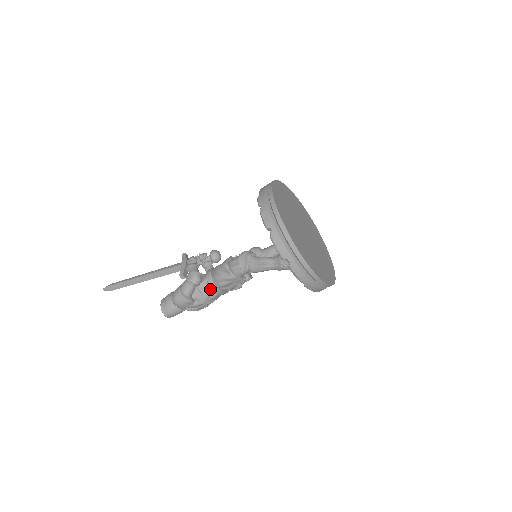
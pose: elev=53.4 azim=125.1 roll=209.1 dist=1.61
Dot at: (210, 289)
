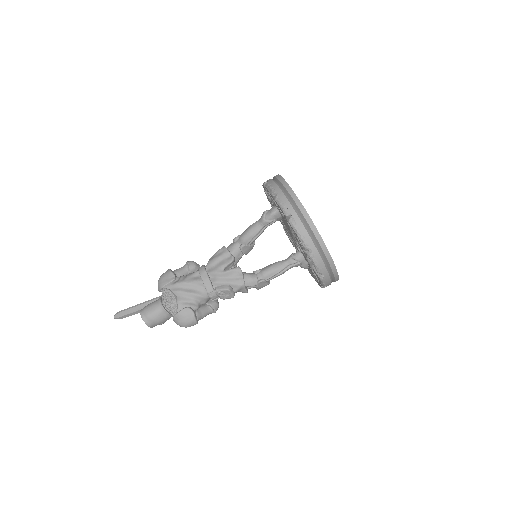
Dot at: (197, 270)
